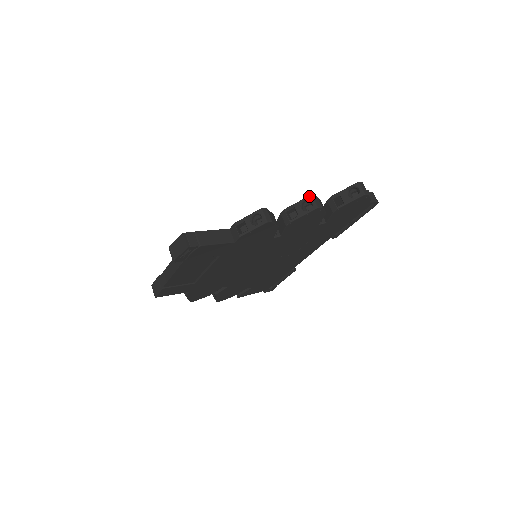
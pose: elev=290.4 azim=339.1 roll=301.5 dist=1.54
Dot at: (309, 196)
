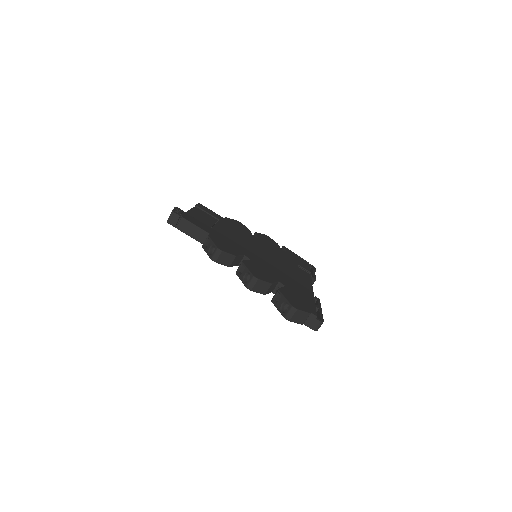
Dot at: (252, 275)
